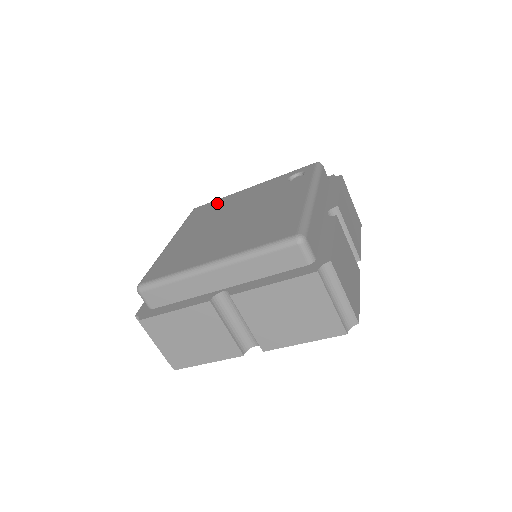
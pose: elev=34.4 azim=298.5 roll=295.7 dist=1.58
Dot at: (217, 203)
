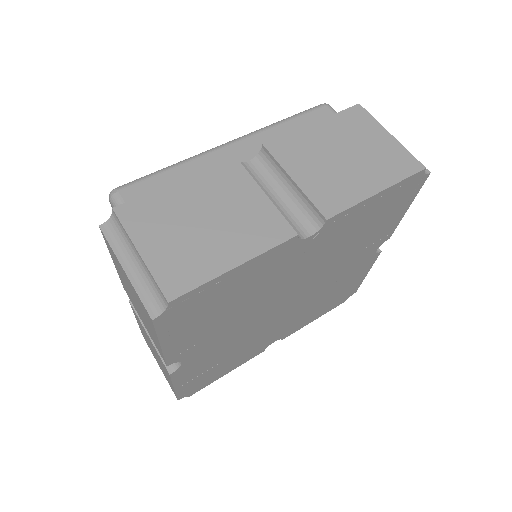
Dot at: occluded
